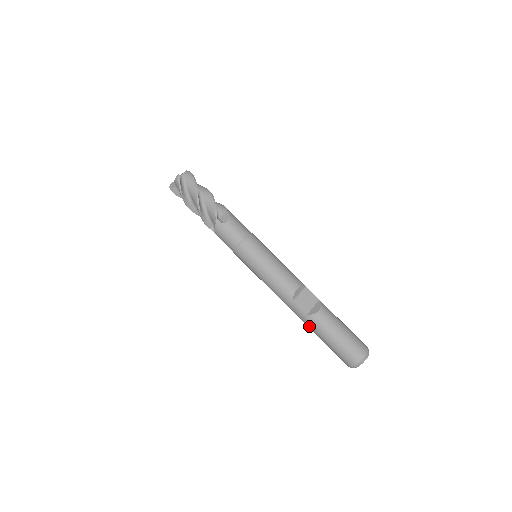
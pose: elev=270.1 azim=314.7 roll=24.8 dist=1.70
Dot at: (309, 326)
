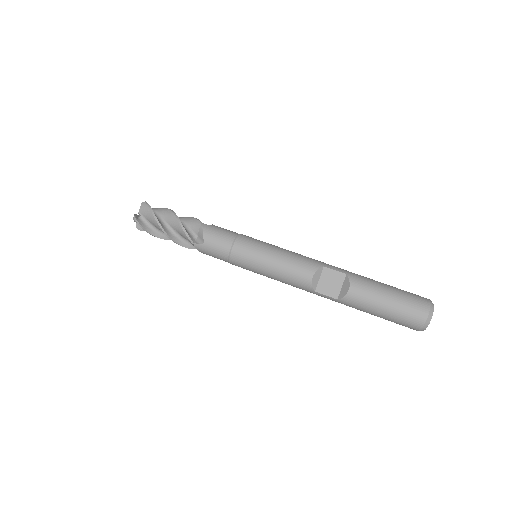
Dot at: occluded
